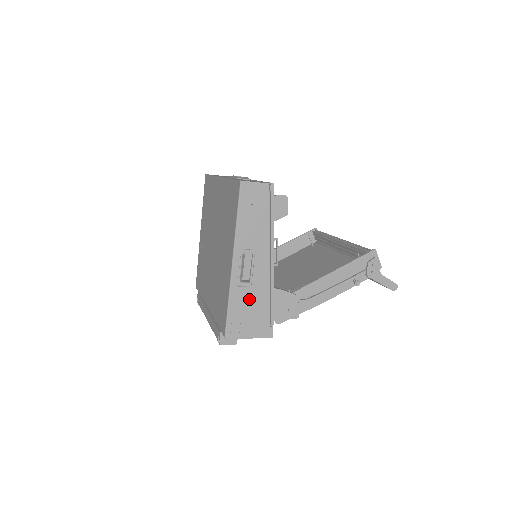
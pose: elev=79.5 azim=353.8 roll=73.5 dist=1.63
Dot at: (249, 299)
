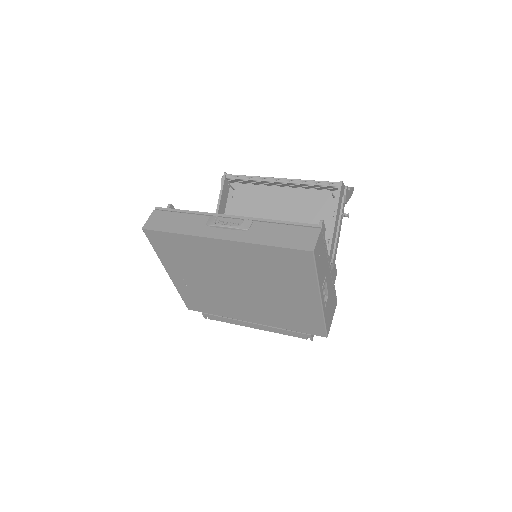
Dot at: (329, 304)
